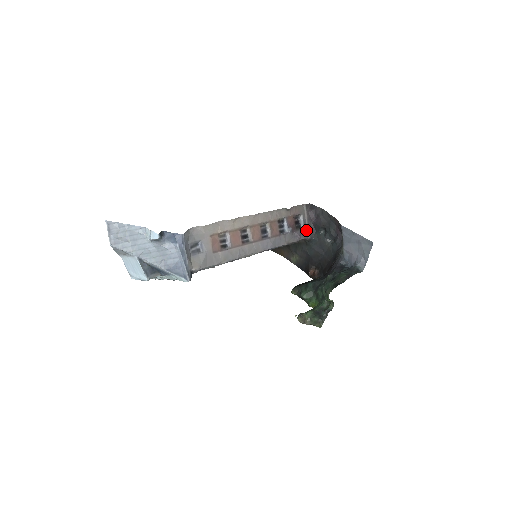
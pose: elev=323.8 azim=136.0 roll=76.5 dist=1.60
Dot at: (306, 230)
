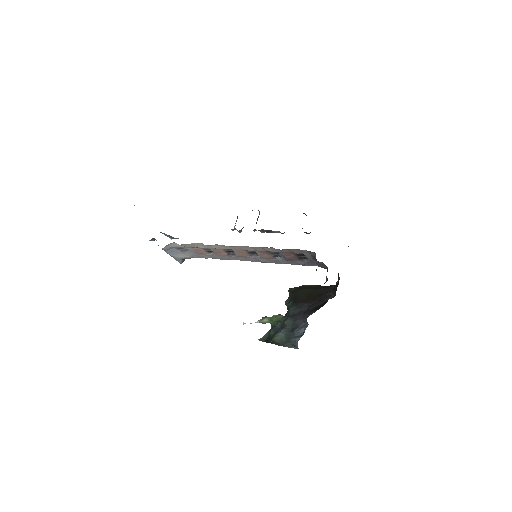
Dot at: (315, 262)
